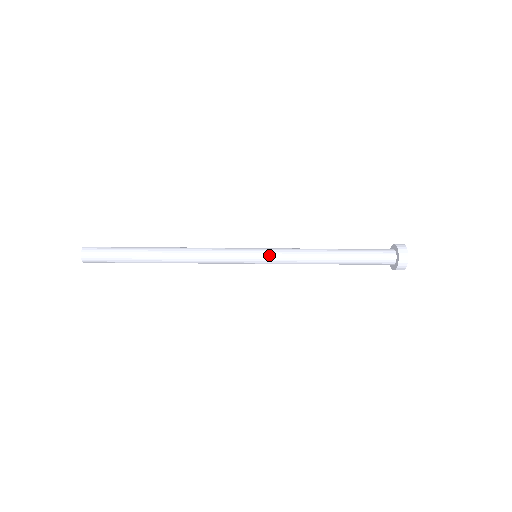
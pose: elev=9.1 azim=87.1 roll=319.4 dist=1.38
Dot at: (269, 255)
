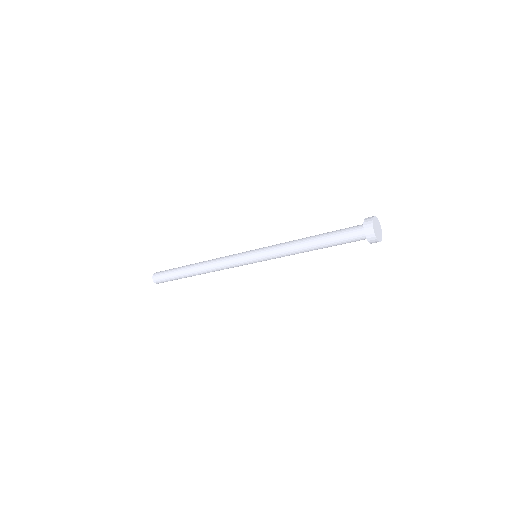
Dot at: (261, 255)
